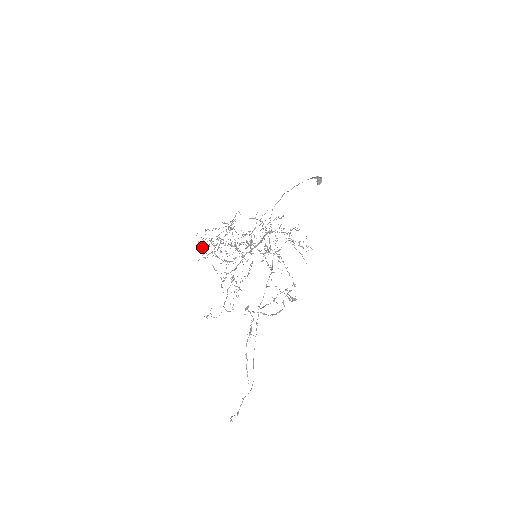
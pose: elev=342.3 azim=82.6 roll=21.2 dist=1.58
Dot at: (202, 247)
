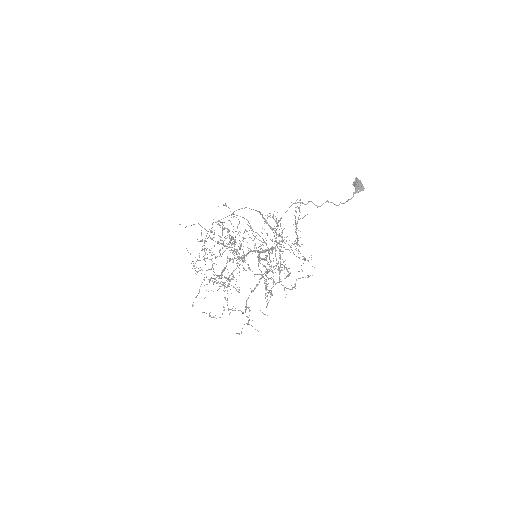
Dot at: (190, 253)
